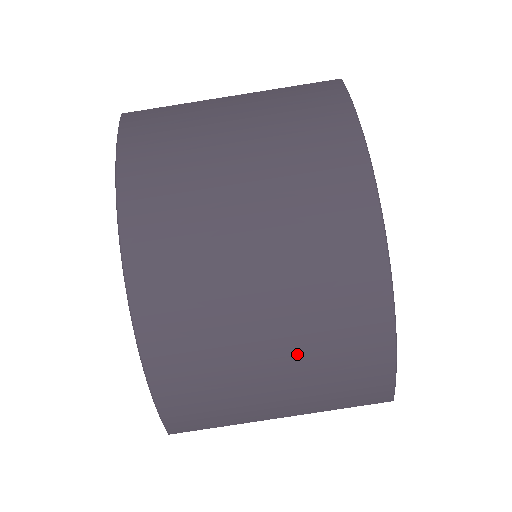
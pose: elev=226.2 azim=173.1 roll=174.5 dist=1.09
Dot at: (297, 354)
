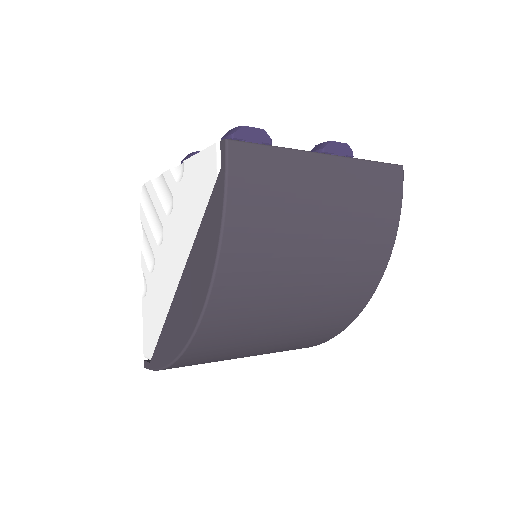
Dot at: (270, 351)
